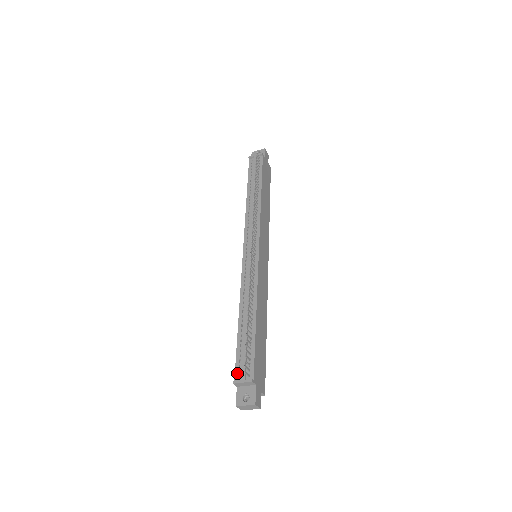
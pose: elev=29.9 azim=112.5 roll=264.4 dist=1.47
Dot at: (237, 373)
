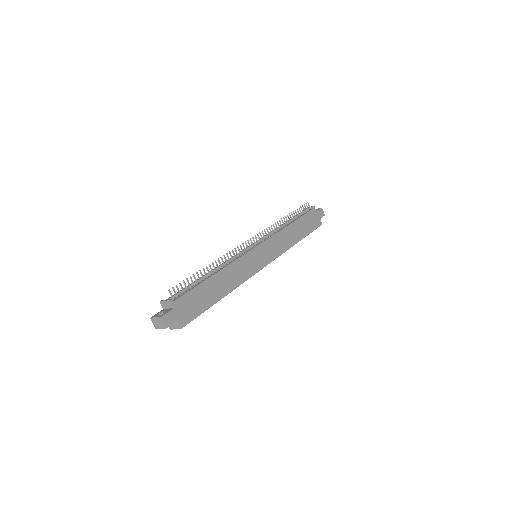
Dot at: occluded
